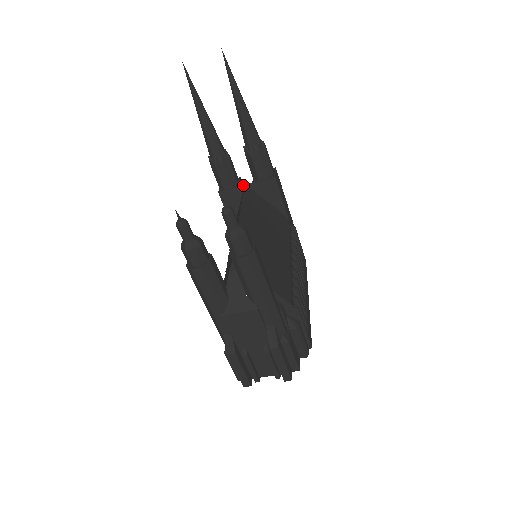
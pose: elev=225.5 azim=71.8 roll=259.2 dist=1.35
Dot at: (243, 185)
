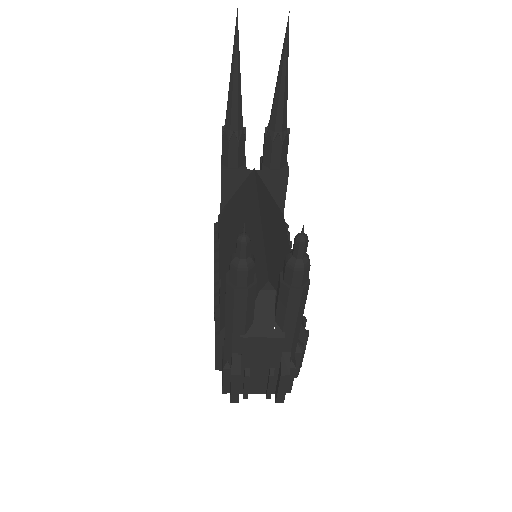
Dot at: occluded
